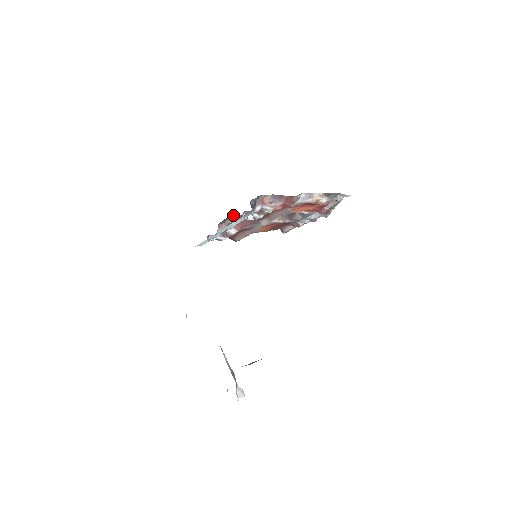
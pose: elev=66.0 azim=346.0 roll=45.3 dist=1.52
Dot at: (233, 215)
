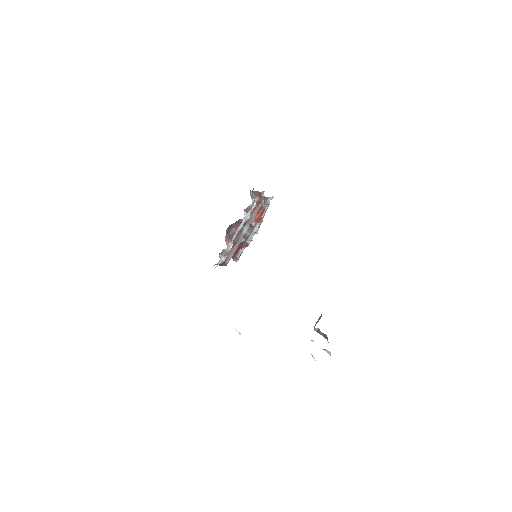
Dot at: (229, 227)
